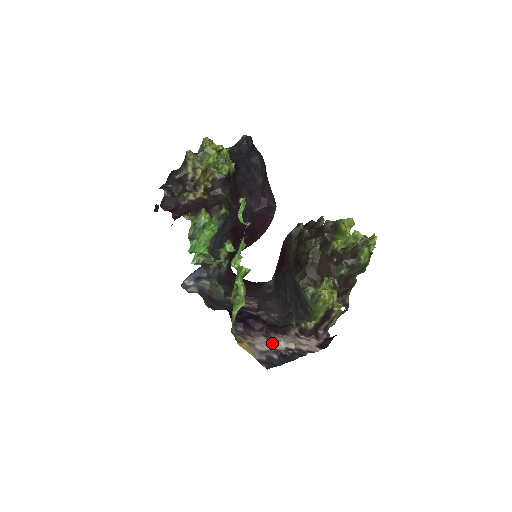
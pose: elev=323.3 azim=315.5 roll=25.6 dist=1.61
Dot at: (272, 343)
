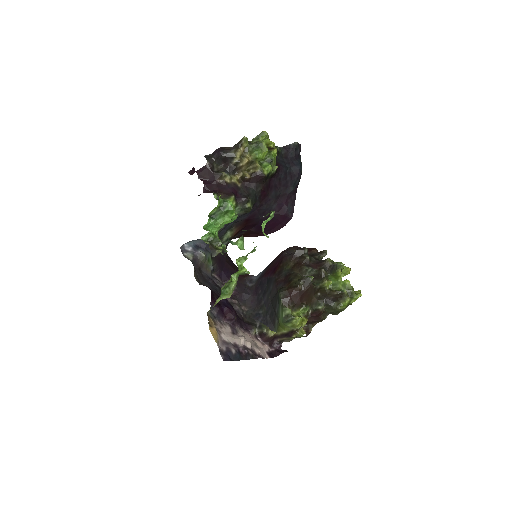
Dot at: (235, 336)
